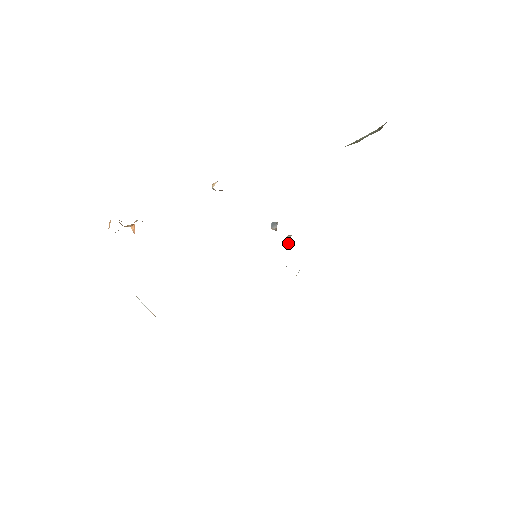
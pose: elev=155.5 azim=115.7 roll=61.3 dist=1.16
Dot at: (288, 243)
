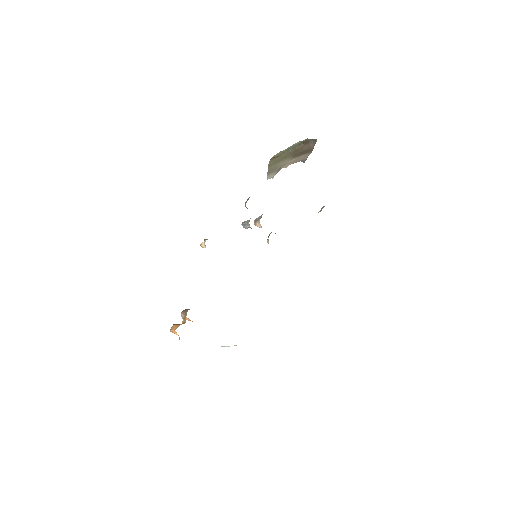
Dot at: (260, 227)
